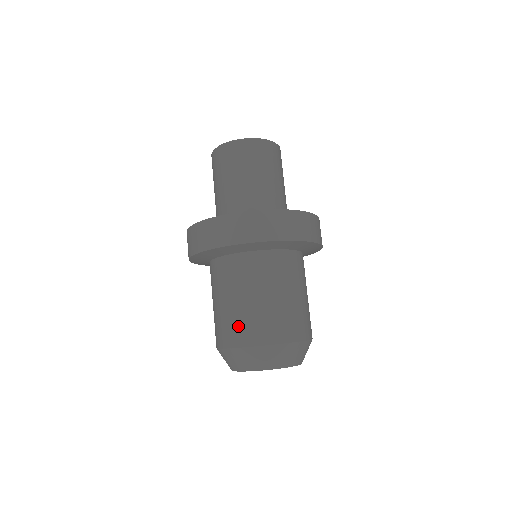
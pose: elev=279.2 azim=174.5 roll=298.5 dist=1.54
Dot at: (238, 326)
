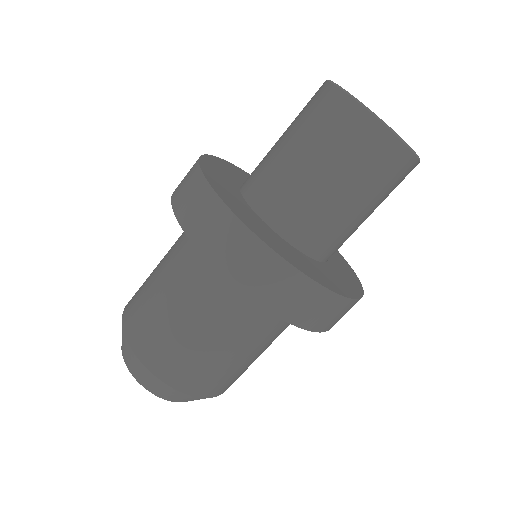
Dot at: (138, 293)
